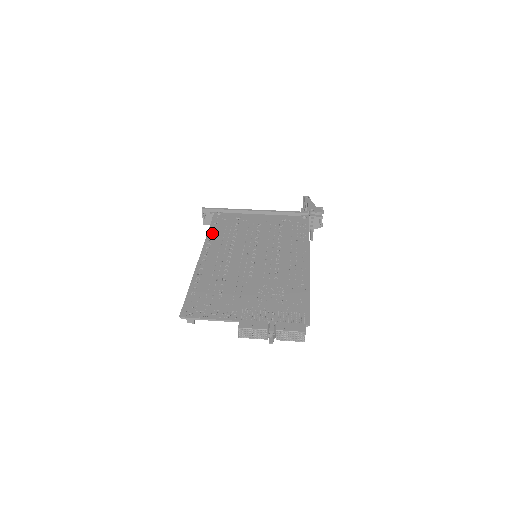
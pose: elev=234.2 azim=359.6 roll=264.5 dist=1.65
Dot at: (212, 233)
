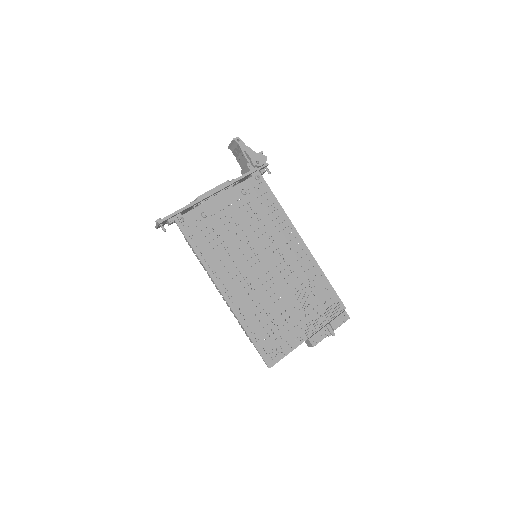
Dot at: (203, 255)
